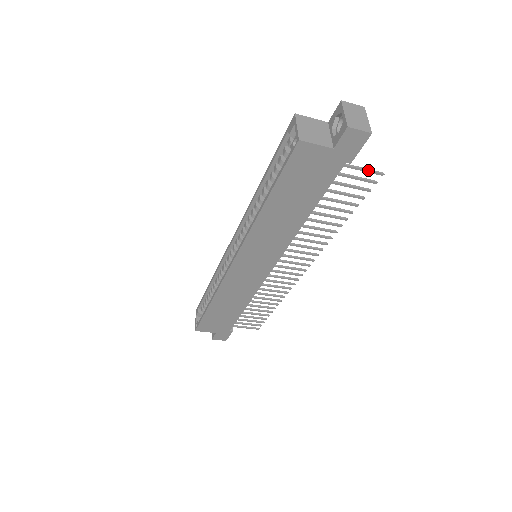
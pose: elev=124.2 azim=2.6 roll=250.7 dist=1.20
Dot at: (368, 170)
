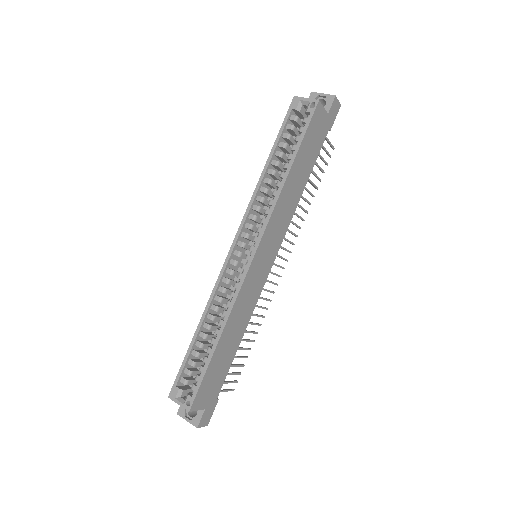
Dot at: occluded
